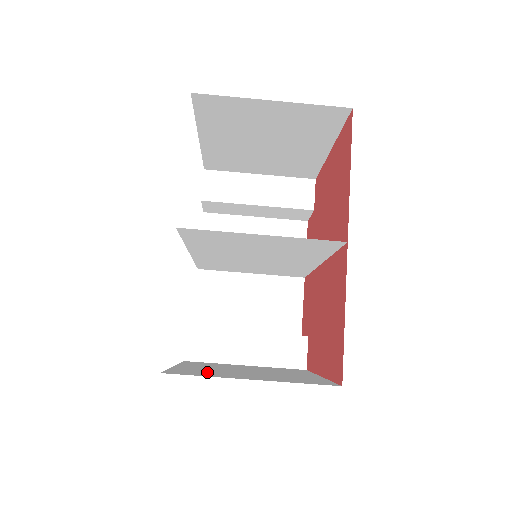
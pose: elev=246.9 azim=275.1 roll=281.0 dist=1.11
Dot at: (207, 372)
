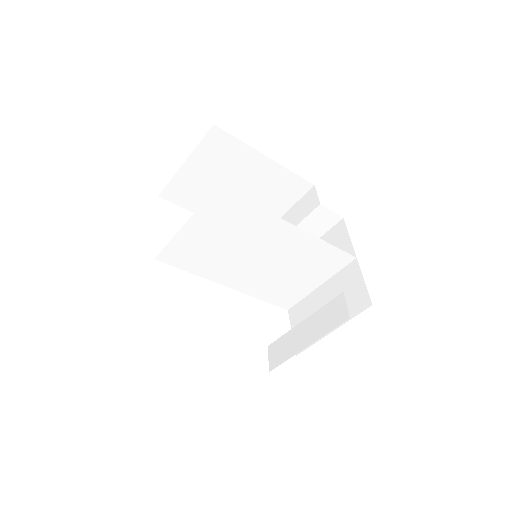
Dot at: occluded
